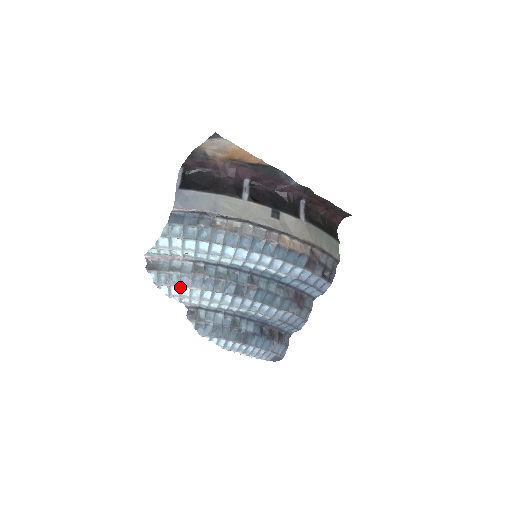
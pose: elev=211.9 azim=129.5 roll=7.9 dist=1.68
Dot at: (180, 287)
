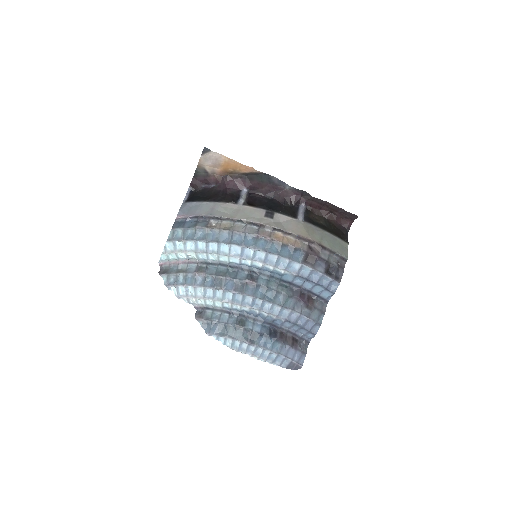
Dot at: (186, 287)
